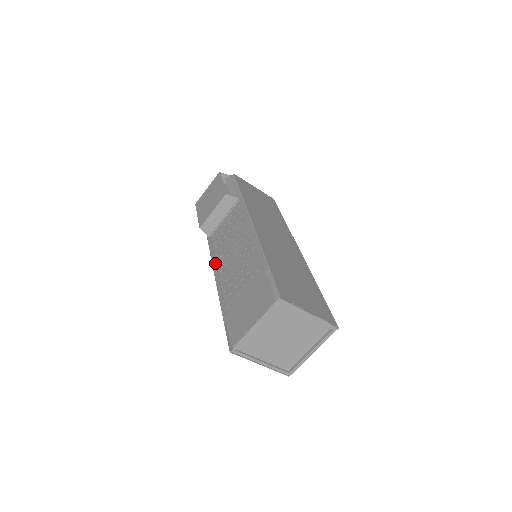
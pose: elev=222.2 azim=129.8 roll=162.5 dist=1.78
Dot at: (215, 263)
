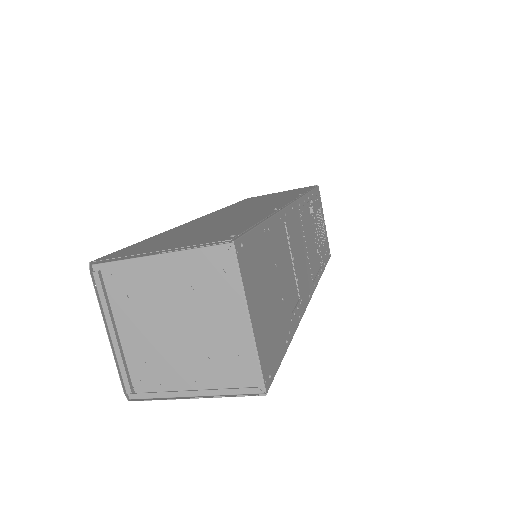
Dot at: occluded
